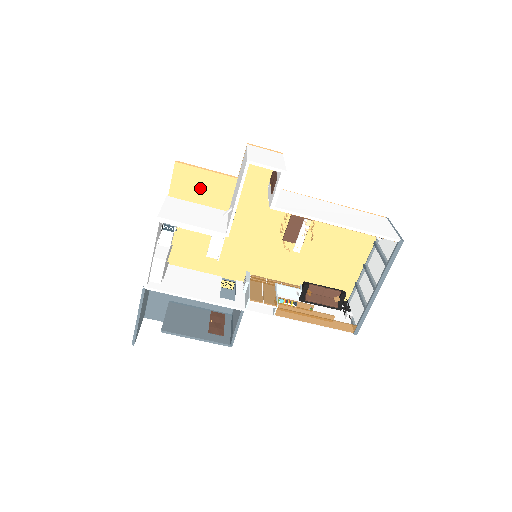
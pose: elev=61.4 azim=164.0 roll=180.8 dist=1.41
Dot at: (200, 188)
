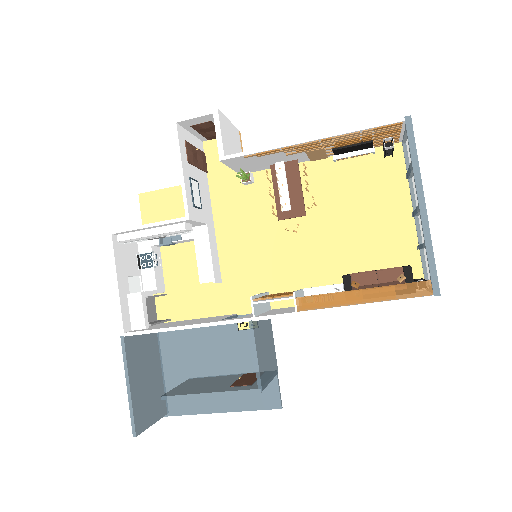
Dot at: (172, 210)
